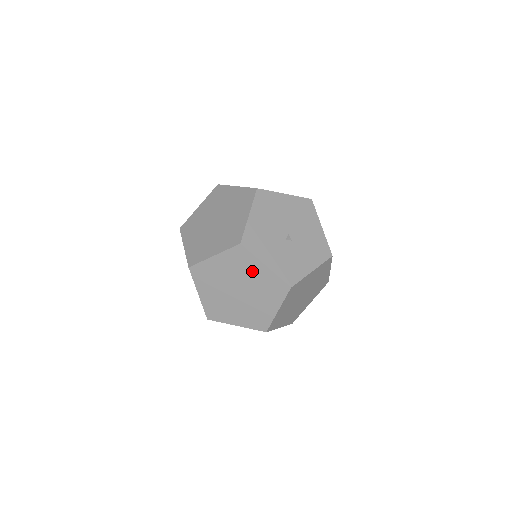
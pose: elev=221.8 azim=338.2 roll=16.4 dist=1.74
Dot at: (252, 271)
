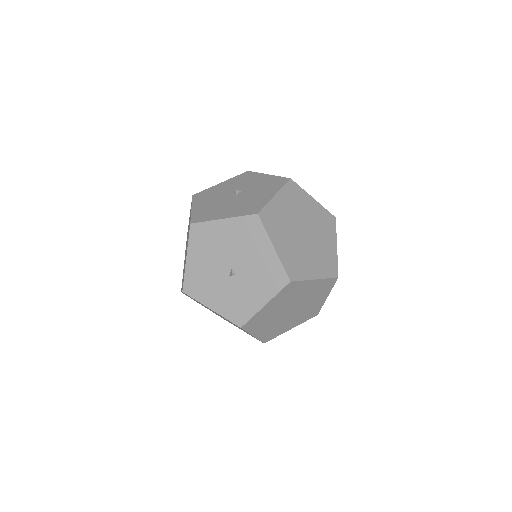
Dot at: occluded
